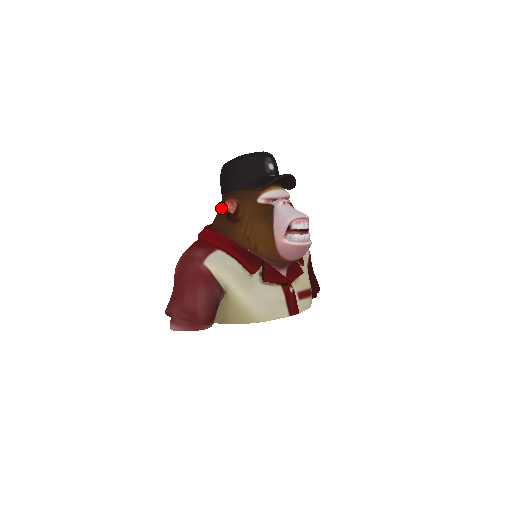
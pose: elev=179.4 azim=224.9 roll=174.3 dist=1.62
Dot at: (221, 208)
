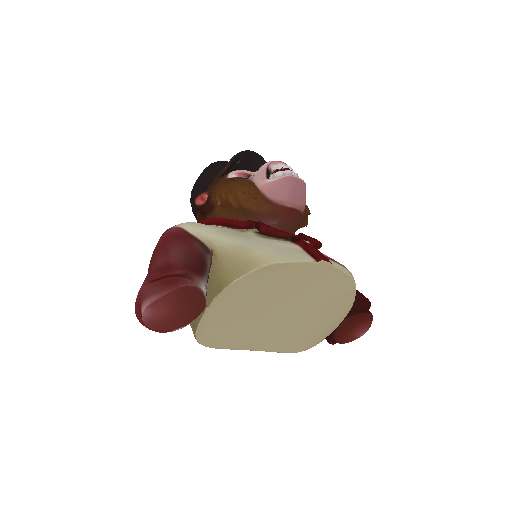
Dot at: occluded
